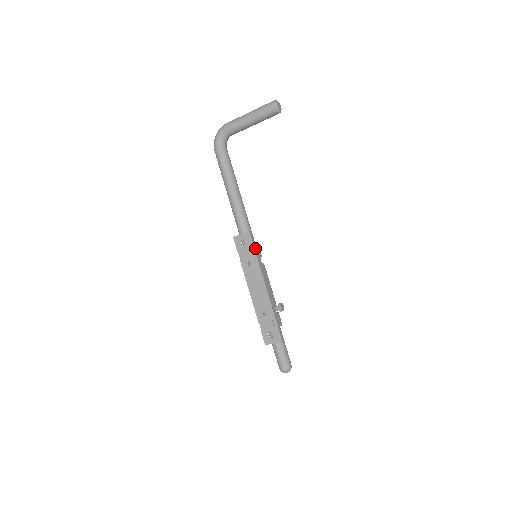
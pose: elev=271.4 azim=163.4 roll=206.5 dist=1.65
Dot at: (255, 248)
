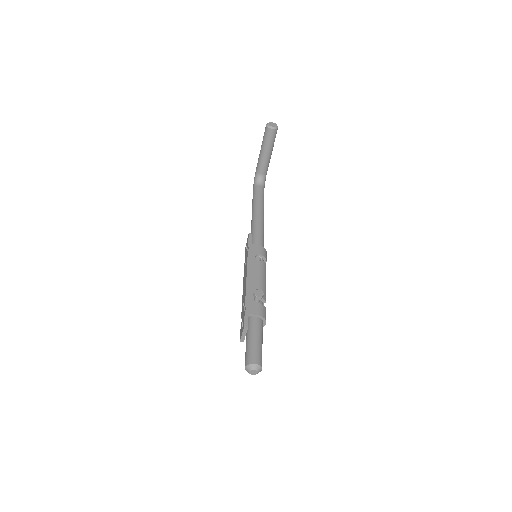
Dot at: (250, 246)
